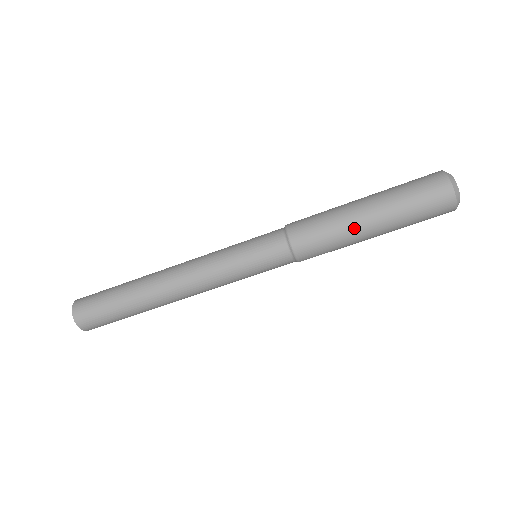
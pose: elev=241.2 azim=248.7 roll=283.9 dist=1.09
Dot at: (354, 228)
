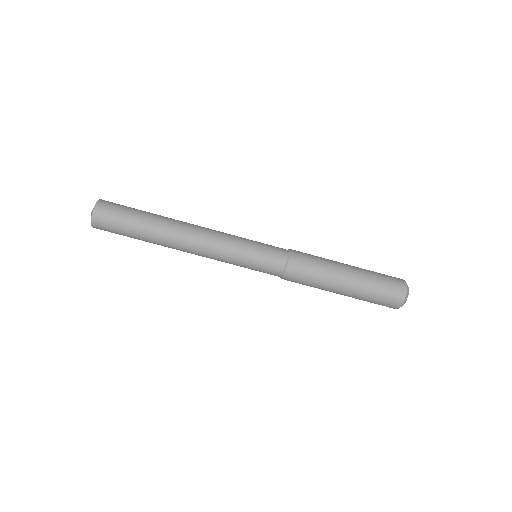
Dot at: (335, 276)
